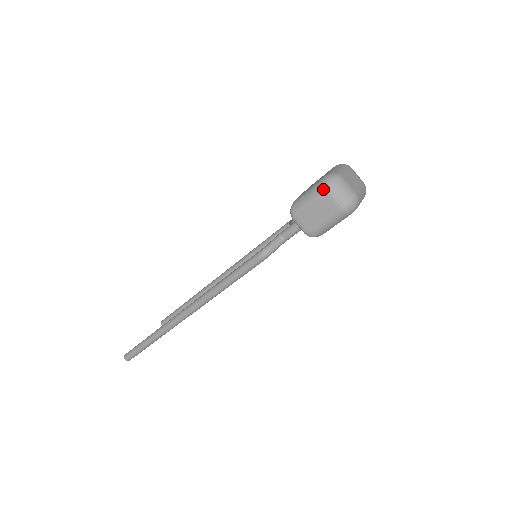
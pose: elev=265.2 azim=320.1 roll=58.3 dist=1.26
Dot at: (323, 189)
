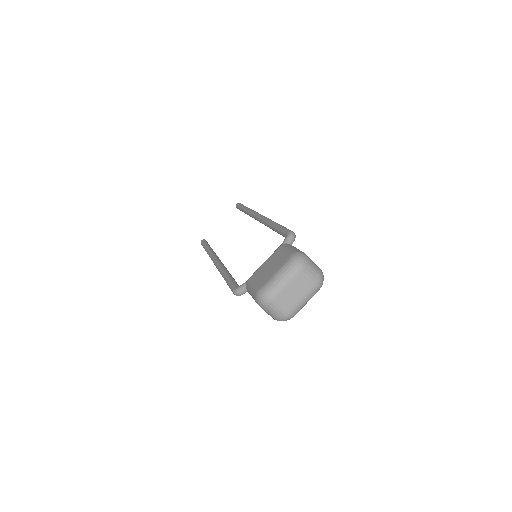
Dot at: (256, 302)
